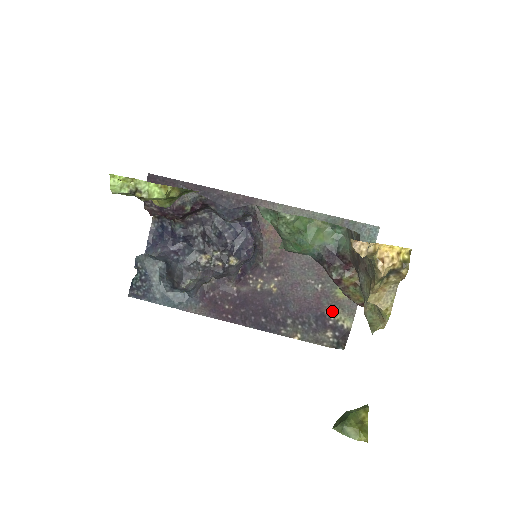
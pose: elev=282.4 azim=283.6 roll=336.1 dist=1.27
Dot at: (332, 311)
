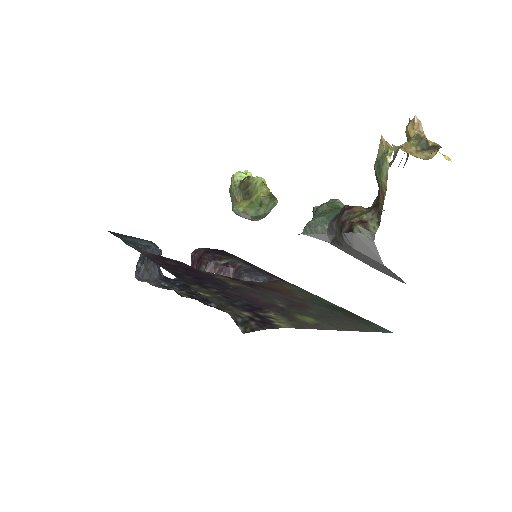
Dot at: (275, 314)
